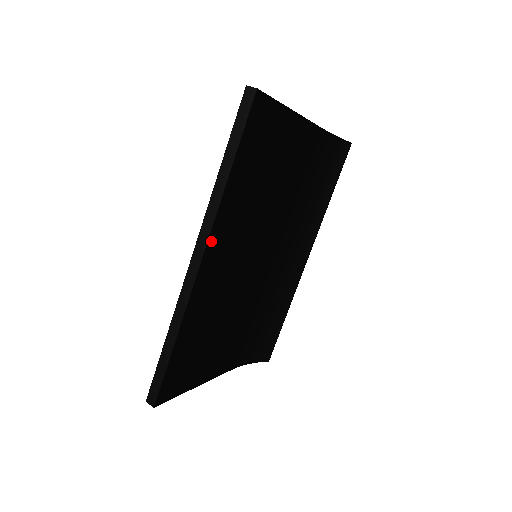
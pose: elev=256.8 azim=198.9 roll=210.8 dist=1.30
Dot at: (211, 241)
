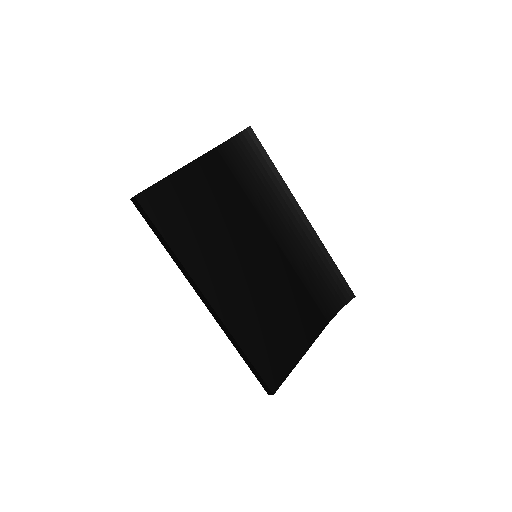
Dot at: (202, 286)
